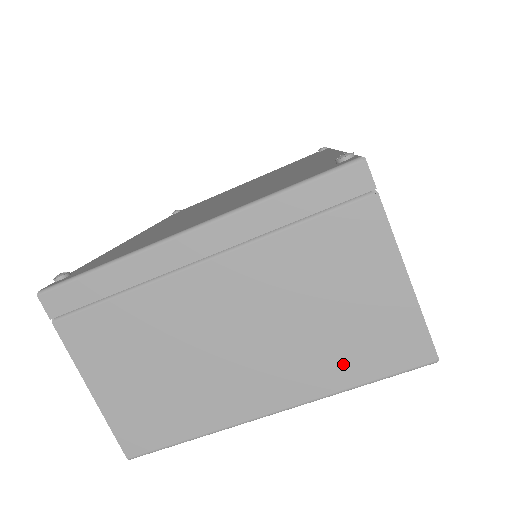
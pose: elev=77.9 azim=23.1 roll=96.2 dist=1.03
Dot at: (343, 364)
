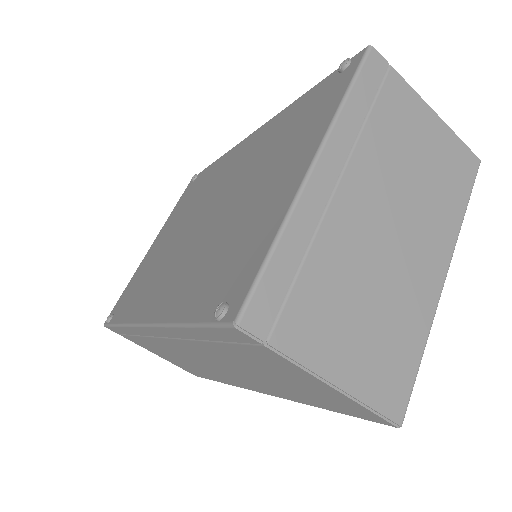
Dot at: (451, 200)
